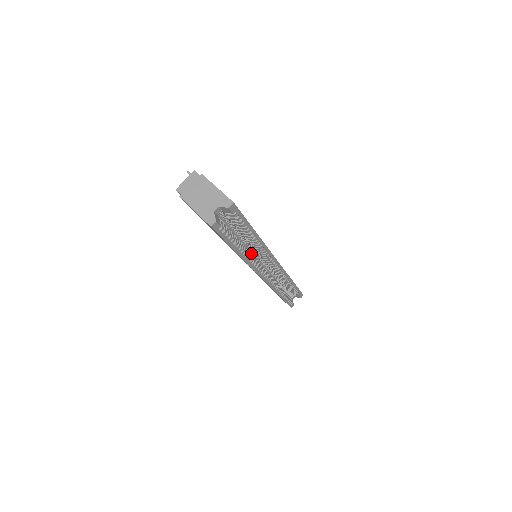
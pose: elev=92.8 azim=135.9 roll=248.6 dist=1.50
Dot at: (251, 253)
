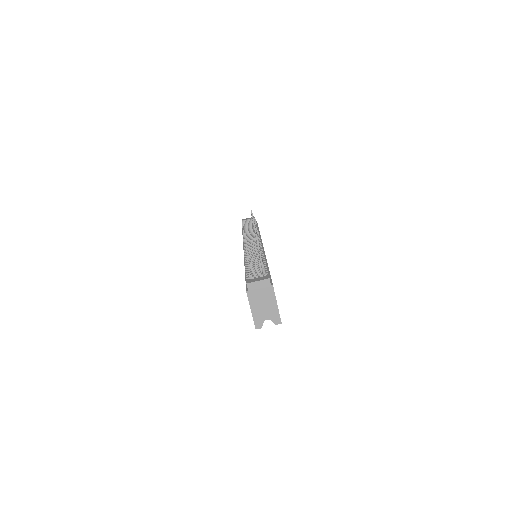
Dot at: occluded
